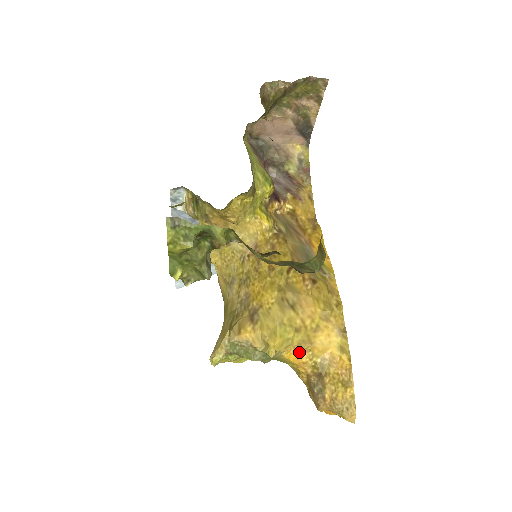
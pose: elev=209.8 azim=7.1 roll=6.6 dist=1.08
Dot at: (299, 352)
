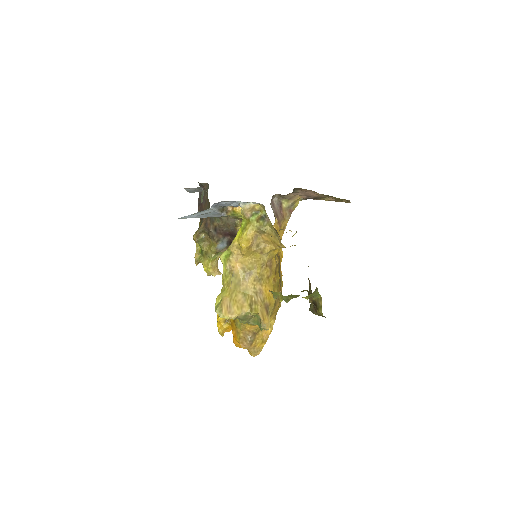
Dot at: occluded
